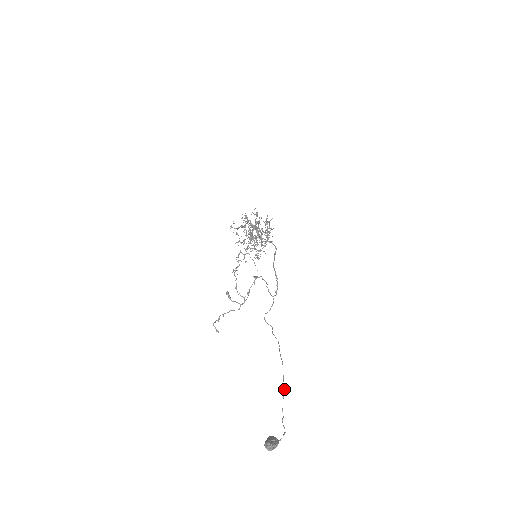
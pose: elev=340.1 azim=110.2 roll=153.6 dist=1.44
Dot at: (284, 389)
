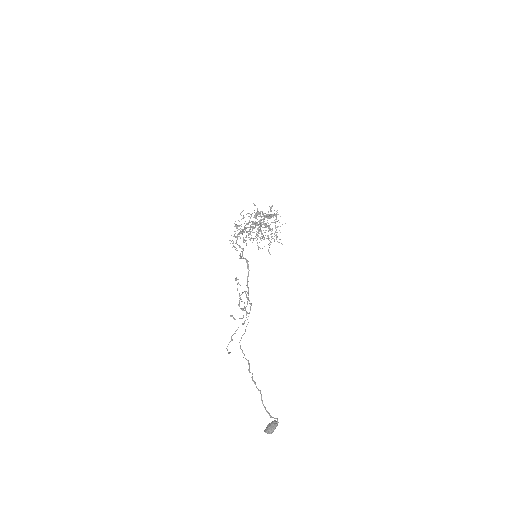
Dot at: occluded
